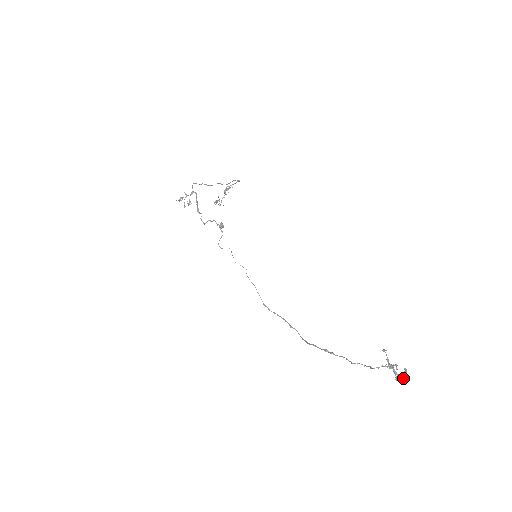
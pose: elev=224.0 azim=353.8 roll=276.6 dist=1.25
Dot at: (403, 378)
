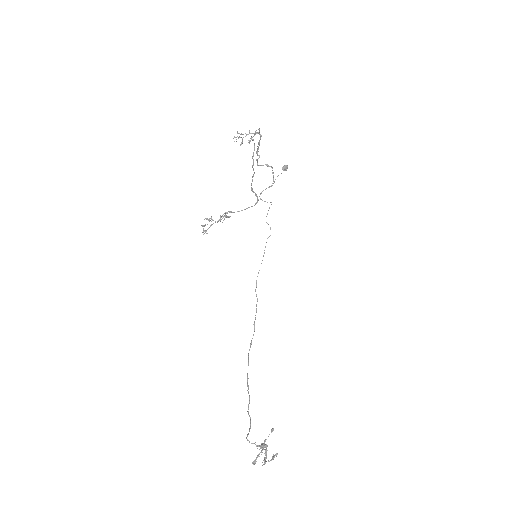
Dot at: (264, 462)
